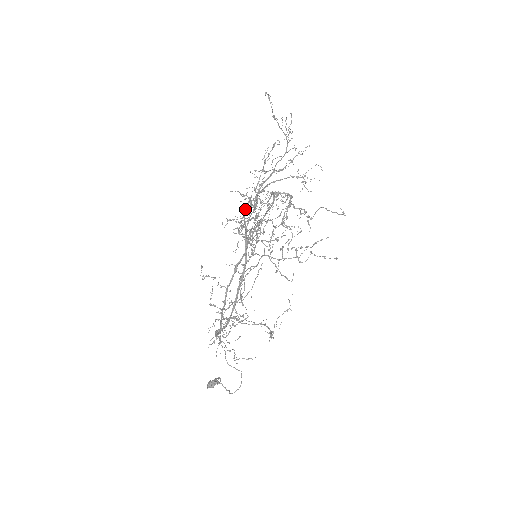
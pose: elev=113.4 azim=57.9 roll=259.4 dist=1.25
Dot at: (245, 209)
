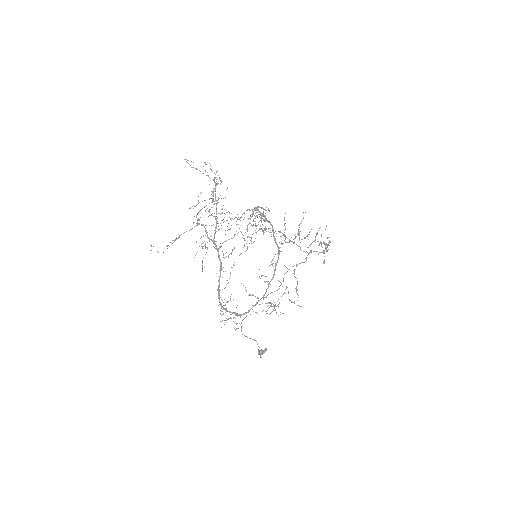
Dot at: (205, 230)
